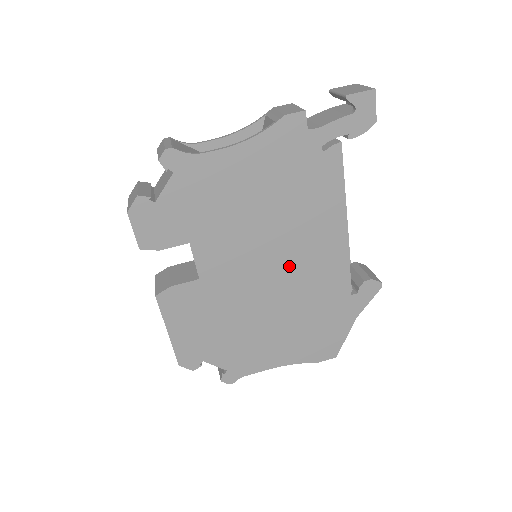
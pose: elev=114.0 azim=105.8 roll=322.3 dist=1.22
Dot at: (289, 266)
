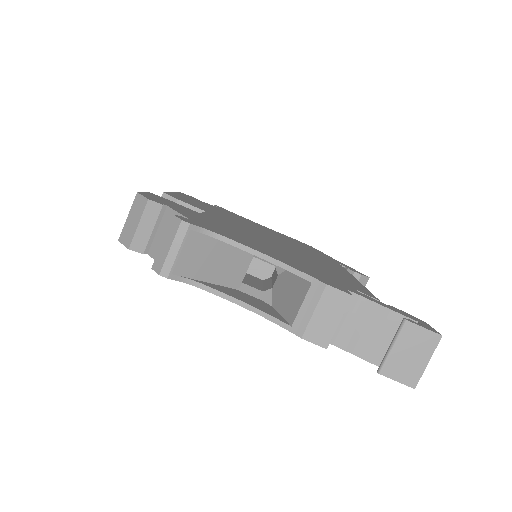
Dot at: occluded
